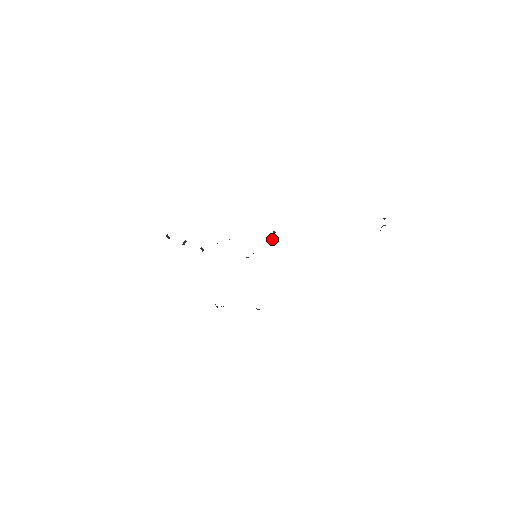
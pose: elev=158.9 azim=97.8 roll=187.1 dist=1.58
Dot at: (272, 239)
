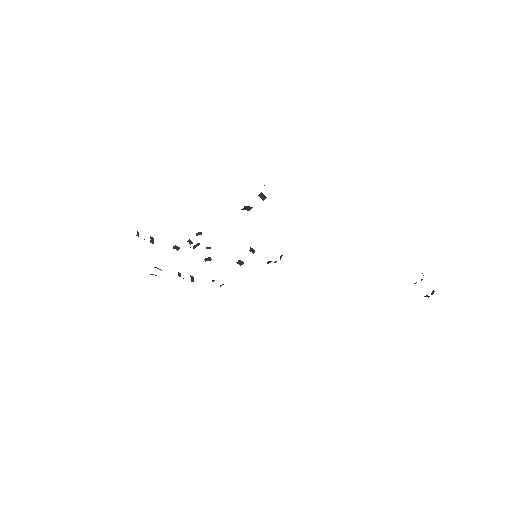
Dot at: occluded
